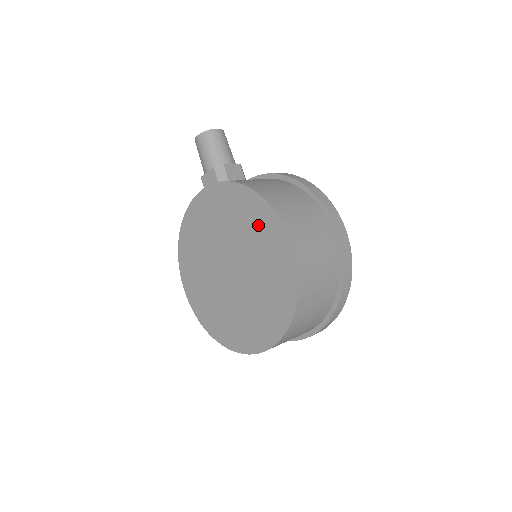
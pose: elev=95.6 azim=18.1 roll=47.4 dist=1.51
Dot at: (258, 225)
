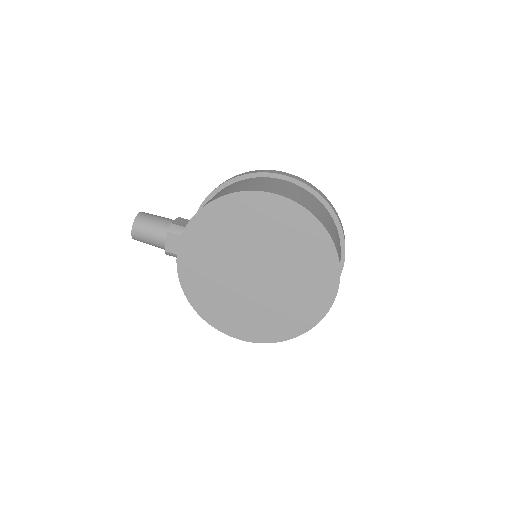
Dot at: (242, 215)
